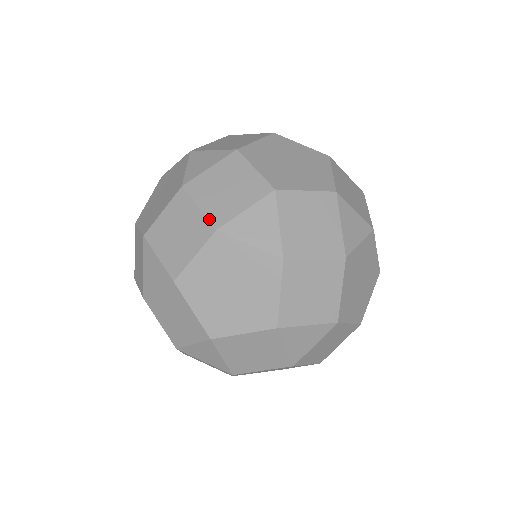
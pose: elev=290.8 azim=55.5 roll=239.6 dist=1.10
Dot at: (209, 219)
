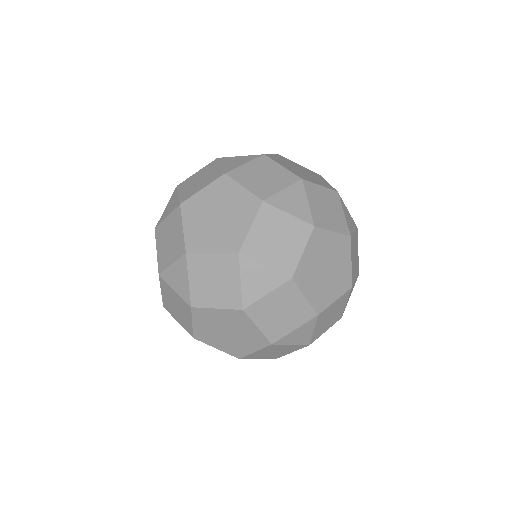
Dot at: occluded
